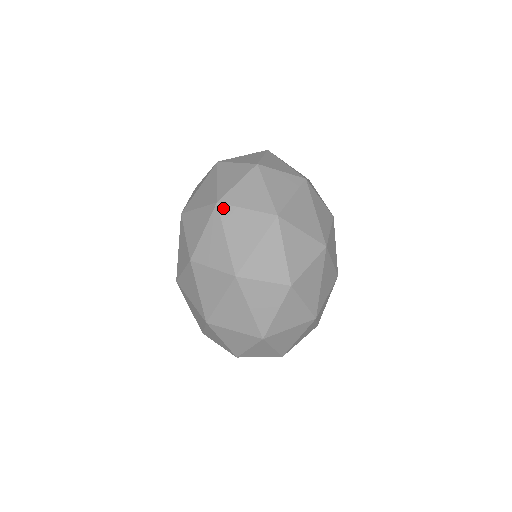
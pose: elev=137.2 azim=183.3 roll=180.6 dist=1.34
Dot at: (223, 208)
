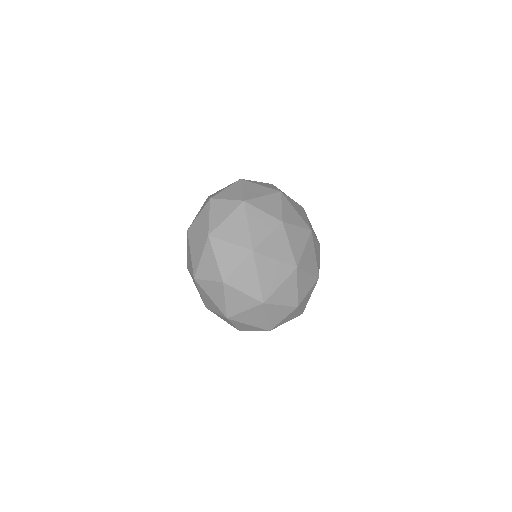
Dot at: (189, 234)
